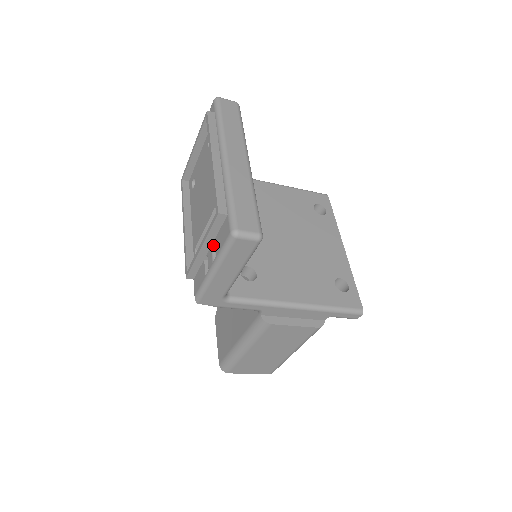
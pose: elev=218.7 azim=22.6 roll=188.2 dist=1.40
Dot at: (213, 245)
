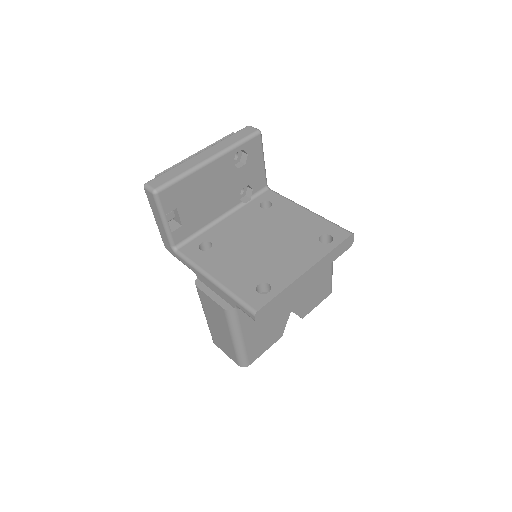
Dot at: occluded
